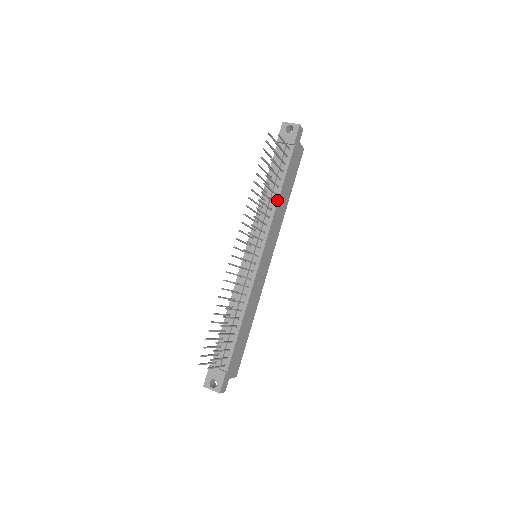
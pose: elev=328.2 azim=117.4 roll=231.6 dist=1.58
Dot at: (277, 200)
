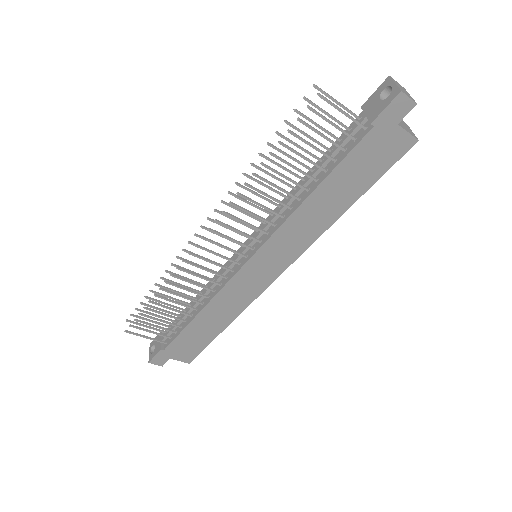
Dot at: (303, 199)
